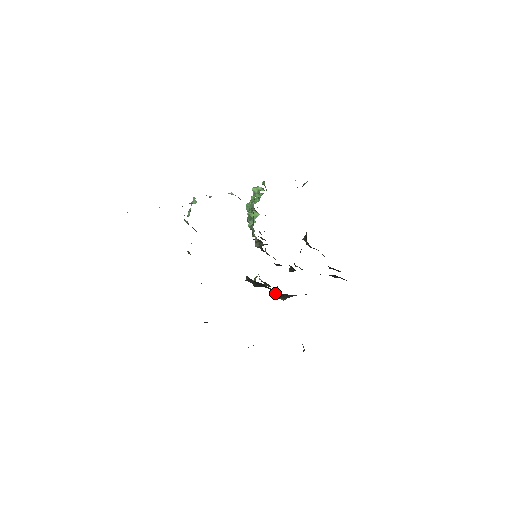
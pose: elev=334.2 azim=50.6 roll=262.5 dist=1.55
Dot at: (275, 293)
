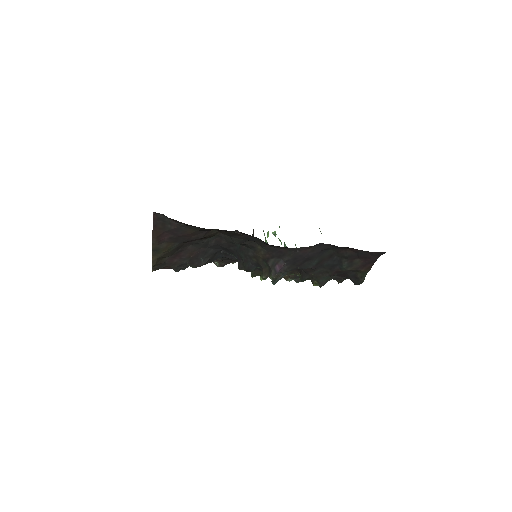
Dot at: (264, 271)
